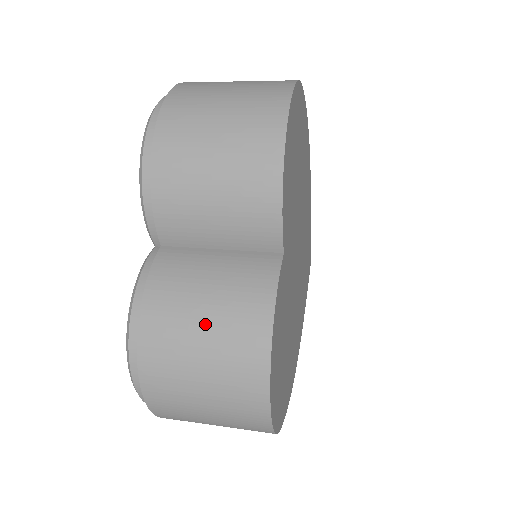
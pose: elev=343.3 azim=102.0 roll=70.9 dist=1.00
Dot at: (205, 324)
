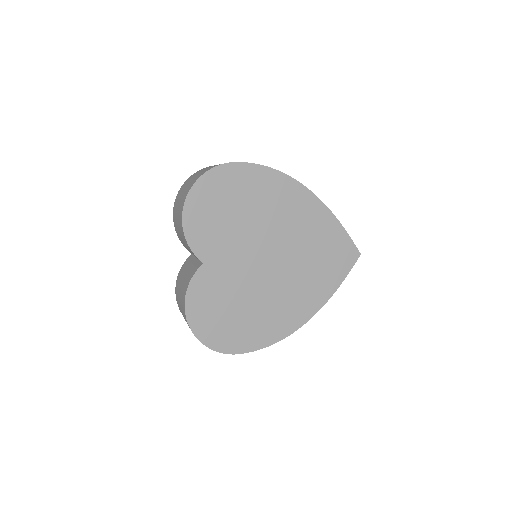
Dot at: (180, 293)
